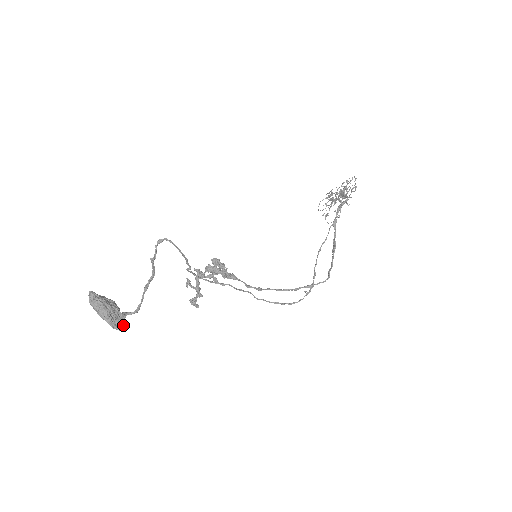
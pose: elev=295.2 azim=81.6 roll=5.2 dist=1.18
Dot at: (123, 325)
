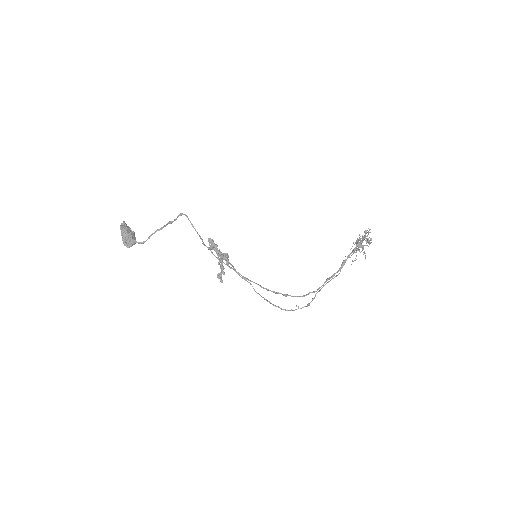
Dot at: occluded
